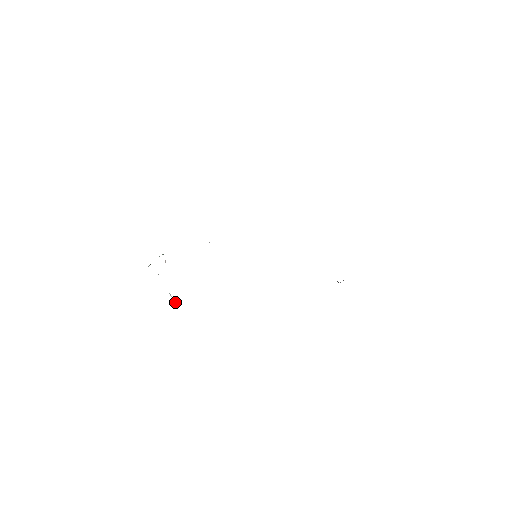
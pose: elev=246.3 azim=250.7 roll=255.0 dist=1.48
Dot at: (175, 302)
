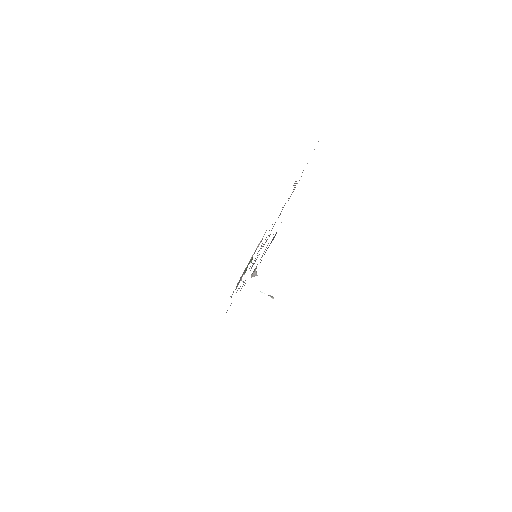
Dot at: occluded
